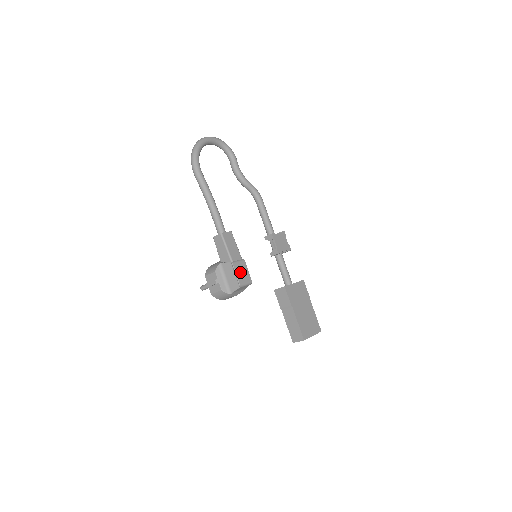
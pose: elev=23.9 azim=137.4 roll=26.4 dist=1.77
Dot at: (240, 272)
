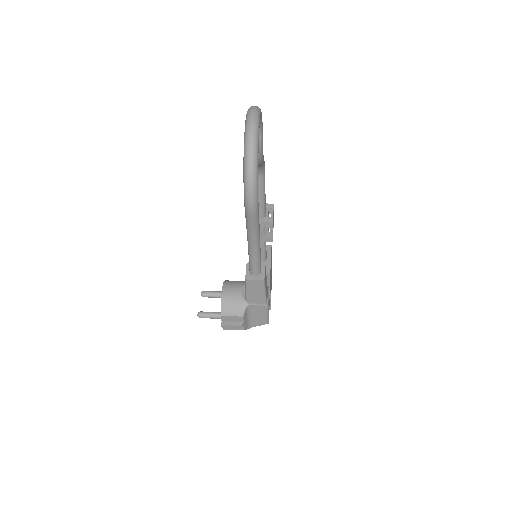
Dot at: occluded
